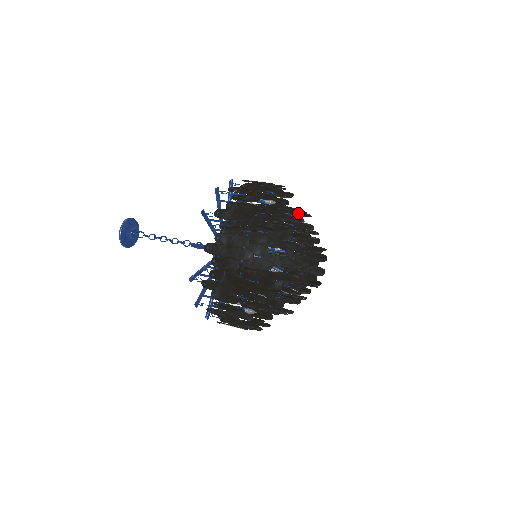
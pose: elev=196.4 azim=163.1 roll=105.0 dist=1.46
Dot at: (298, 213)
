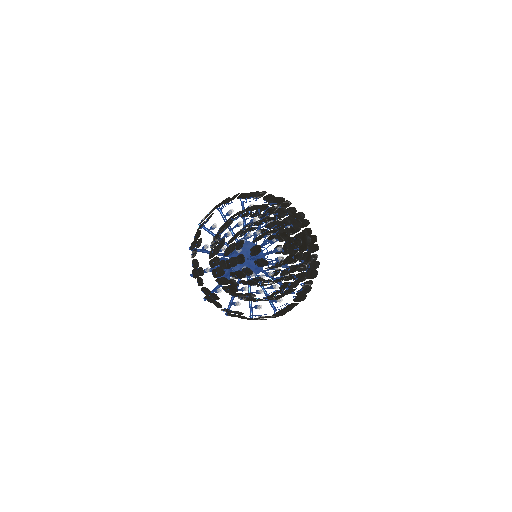
Dot at: (259, 207)
